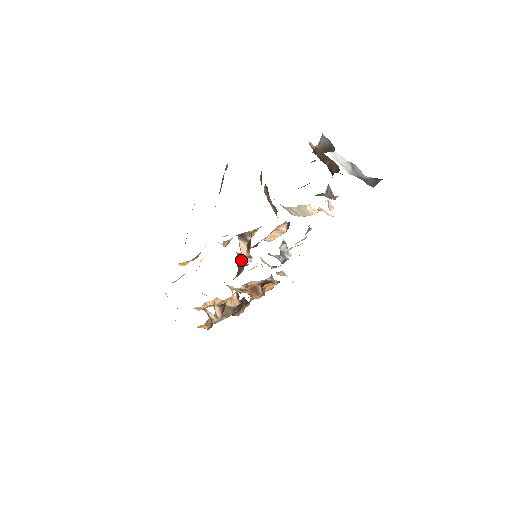
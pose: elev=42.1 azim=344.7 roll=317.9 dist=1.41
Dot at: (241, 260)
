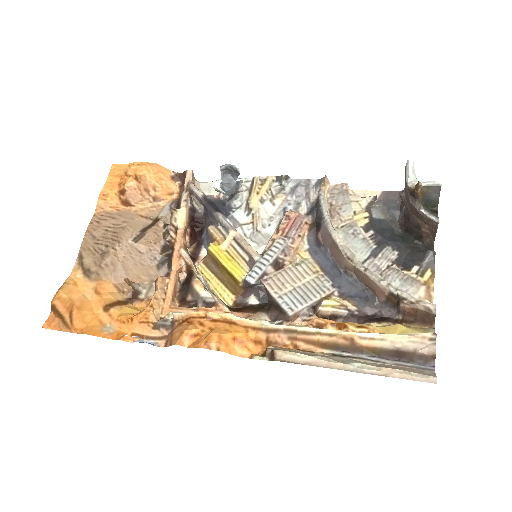
Dot at: (258, 285)
